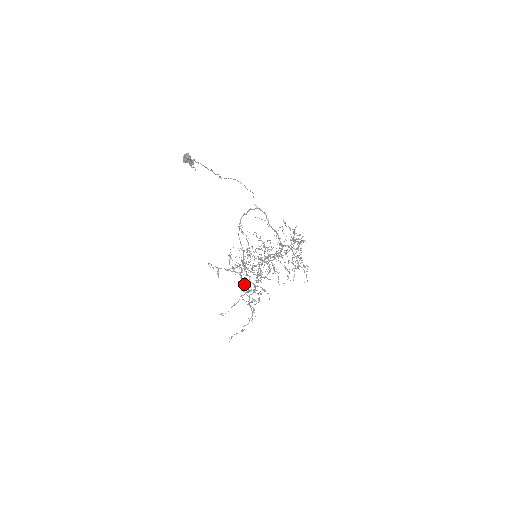
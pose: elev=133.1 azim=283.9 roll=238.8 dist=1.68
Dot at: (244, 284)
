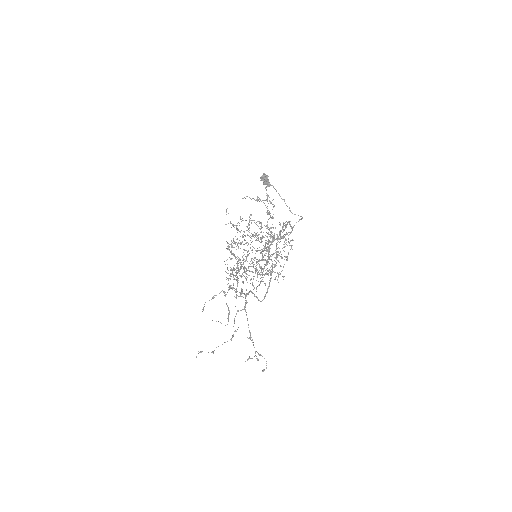
Dot at: (241, 296)
